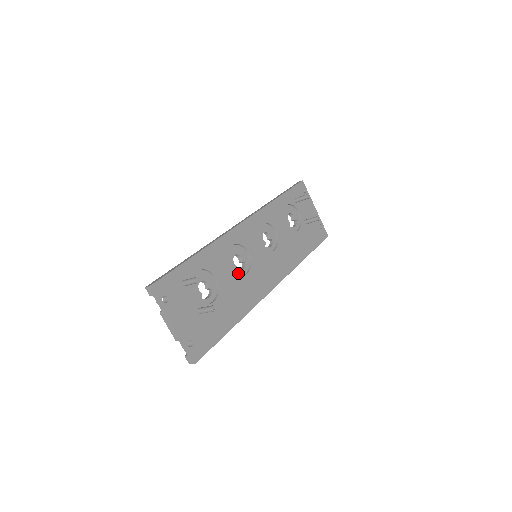
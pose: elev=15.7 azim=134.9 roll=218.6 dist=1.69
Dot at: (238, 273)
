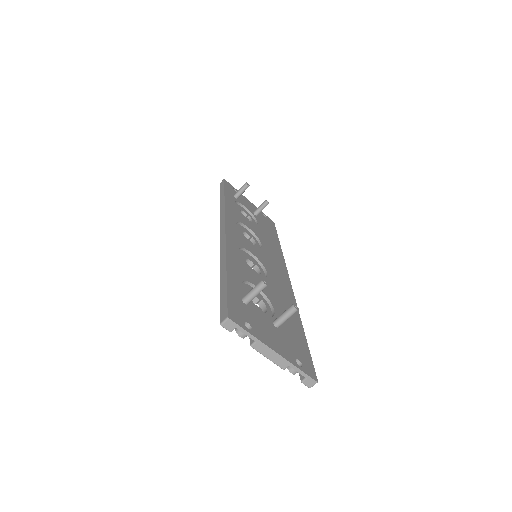
Dot at: (261, 276)
